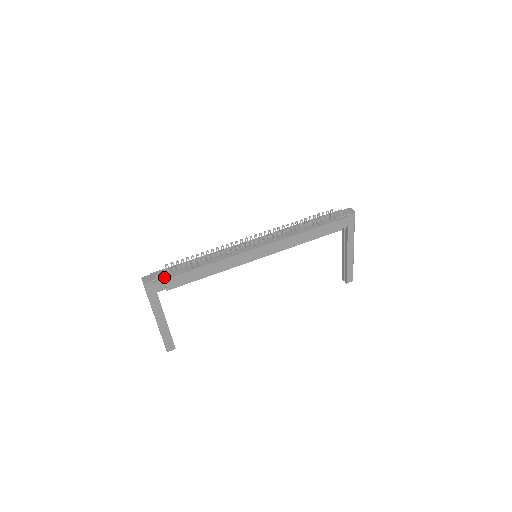
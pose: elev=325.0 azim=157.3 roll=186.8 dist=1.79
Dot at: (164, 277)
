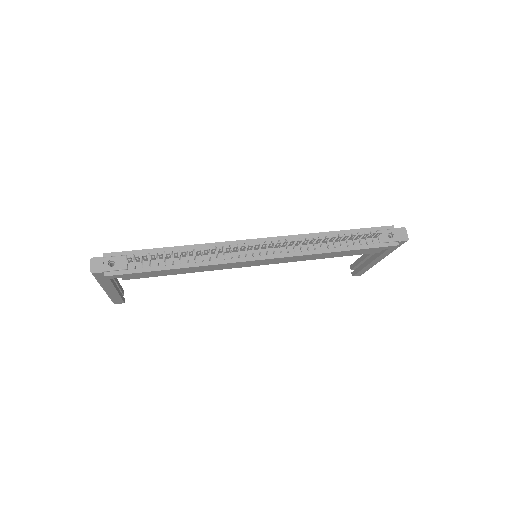
Dot at: (122, 269)
